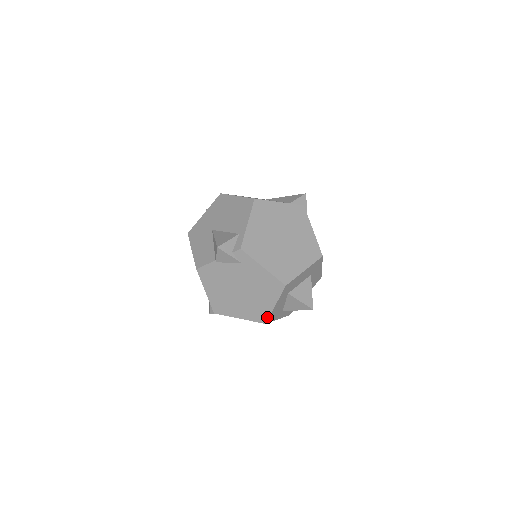
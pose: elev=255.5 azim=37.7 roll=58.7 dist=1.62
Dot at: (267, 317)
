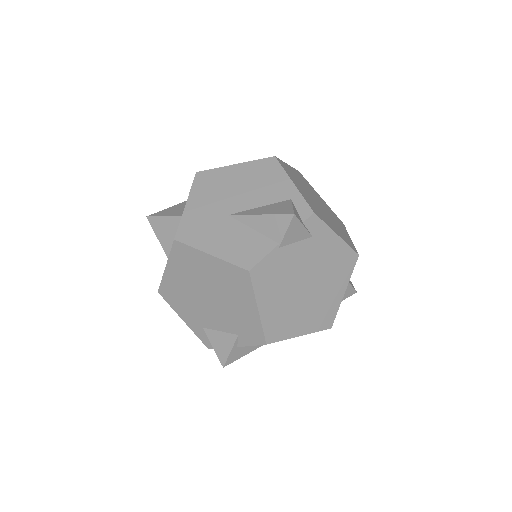
Dot at: (334, 316)
